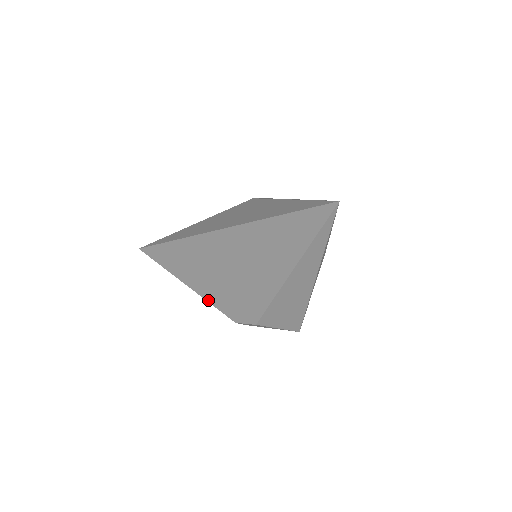
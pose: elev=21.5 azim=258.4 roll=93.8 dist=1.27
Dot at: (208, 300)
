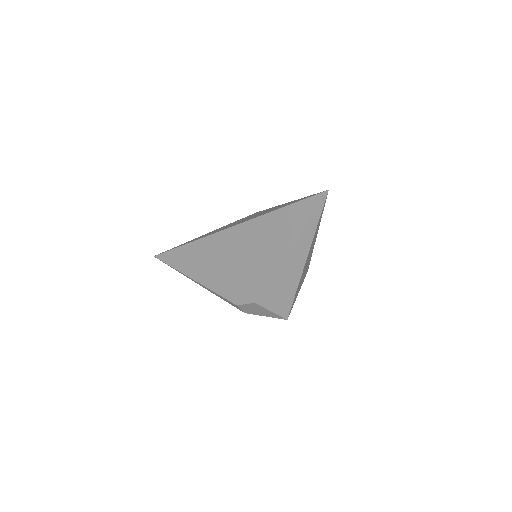
Dot at: (214, 290)
